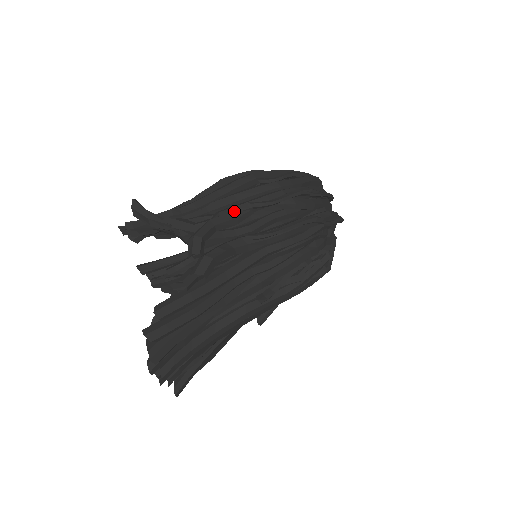
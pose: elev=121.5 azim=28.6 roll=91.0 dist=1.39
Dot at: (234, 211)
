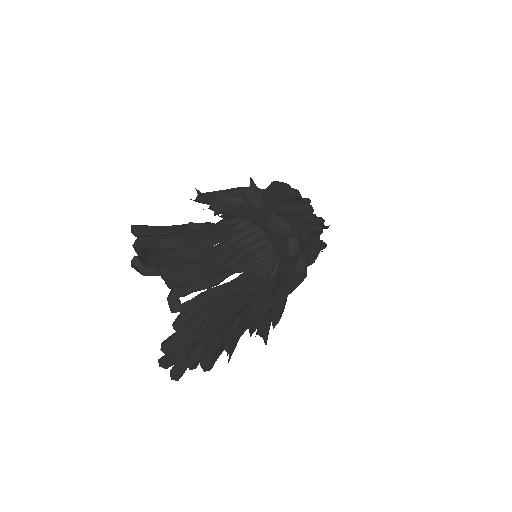
Dot at: (299, 221)
